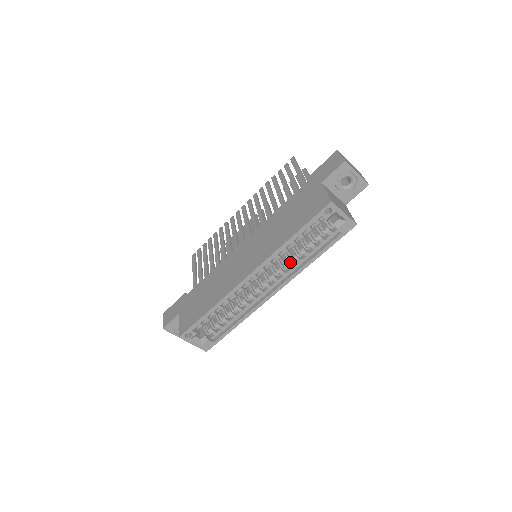
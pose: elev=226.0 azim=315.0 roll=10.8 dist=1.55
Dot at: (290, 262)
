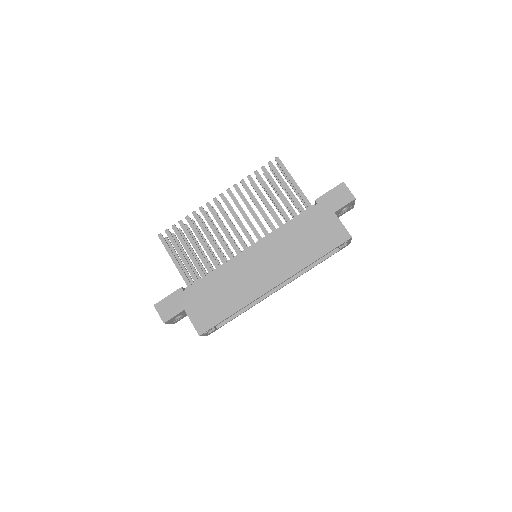
Dot at: occluded
